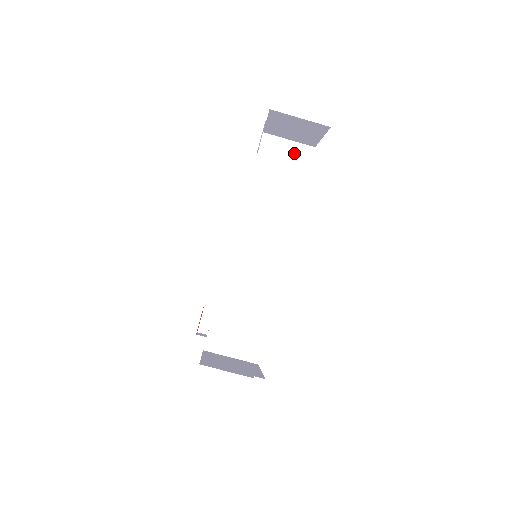
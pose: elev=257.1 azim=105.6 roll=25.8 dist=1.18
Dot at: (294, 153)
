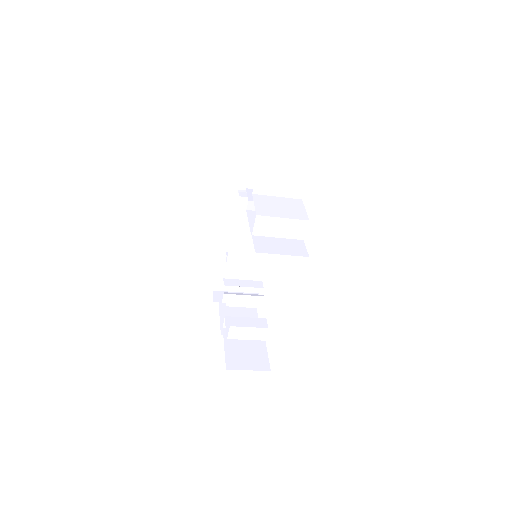
Dot at: (288, 220)
